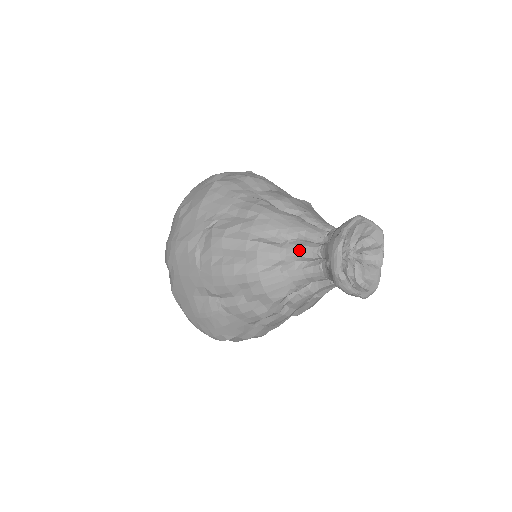
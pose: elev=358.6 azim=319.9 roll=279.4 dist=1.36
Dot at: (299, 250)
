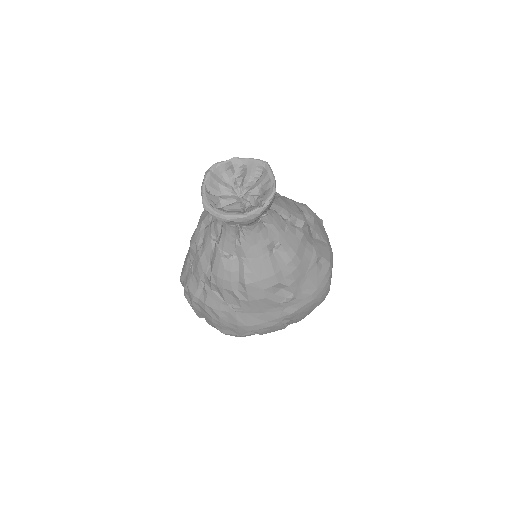
Dot at: occluded
